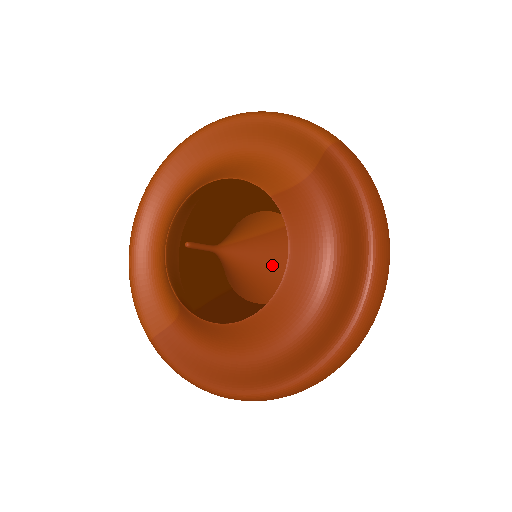
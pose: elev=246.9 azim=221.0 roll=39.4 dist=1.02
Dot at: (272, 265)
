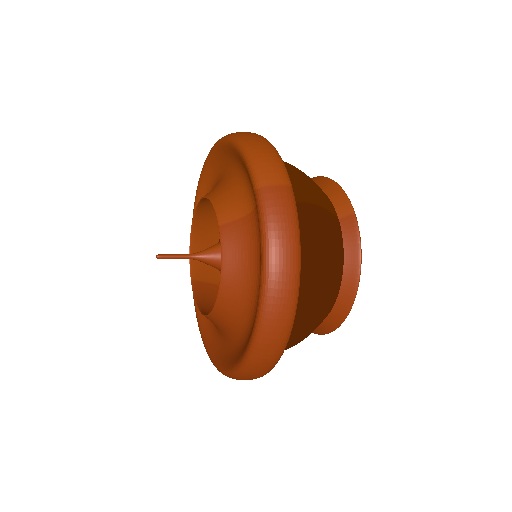
Dot at: occluded
